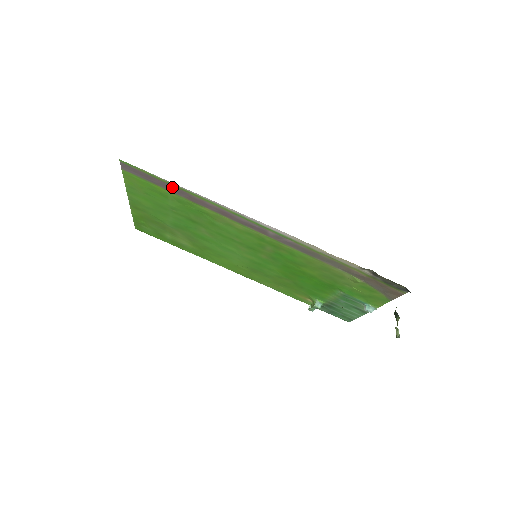
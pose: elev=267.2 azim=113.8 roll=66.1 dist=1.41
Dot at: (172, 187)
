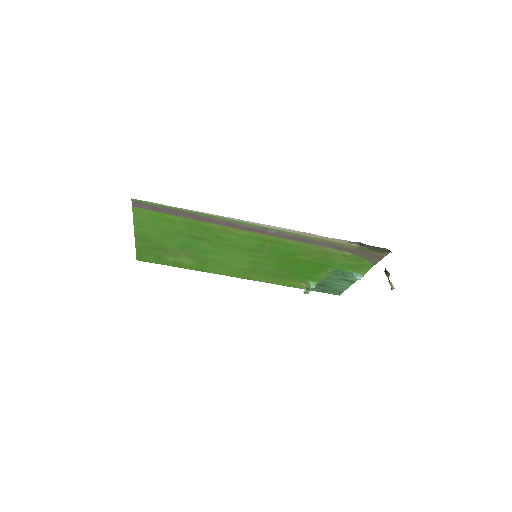
Dot at: (181, 212)
